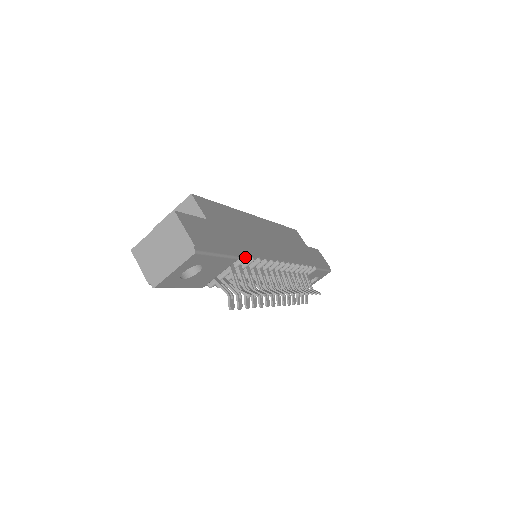
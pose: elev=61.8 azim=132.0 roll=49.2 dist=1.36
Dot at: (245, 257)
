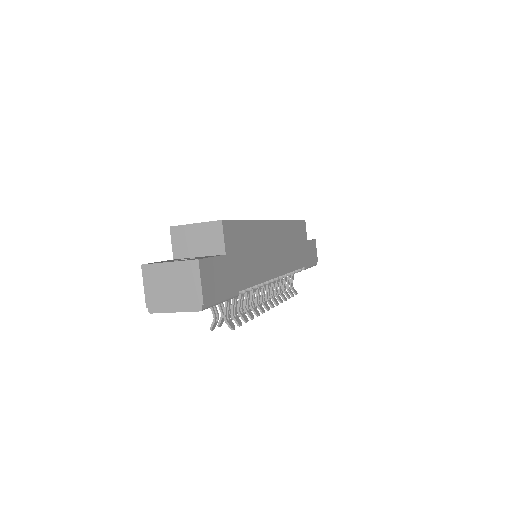
Dot at: (245, 291)
